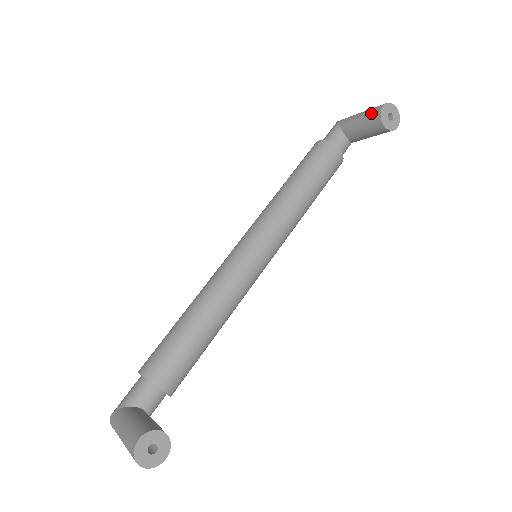
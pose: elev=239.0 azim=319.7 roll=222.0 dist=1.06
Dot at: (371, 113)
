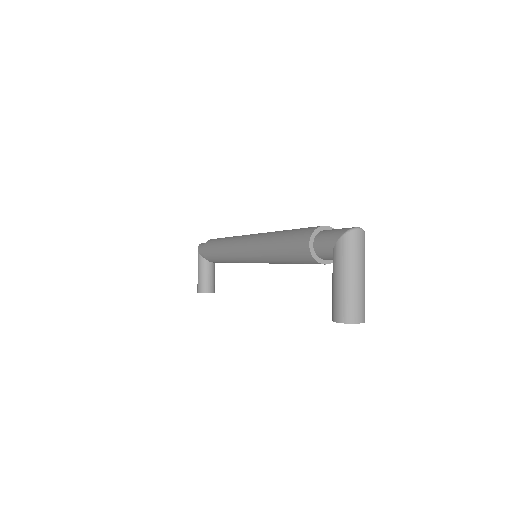
Dot at: (332, 306)
